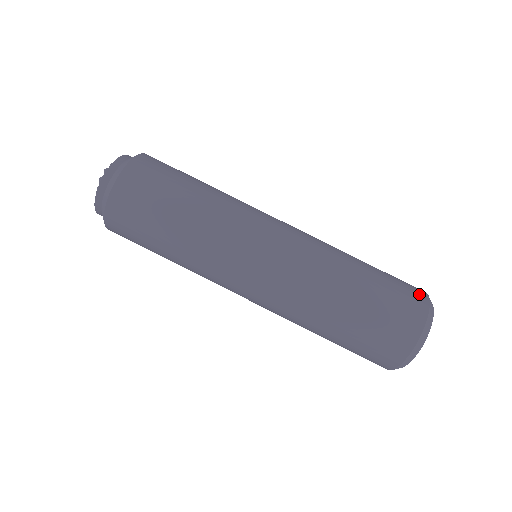
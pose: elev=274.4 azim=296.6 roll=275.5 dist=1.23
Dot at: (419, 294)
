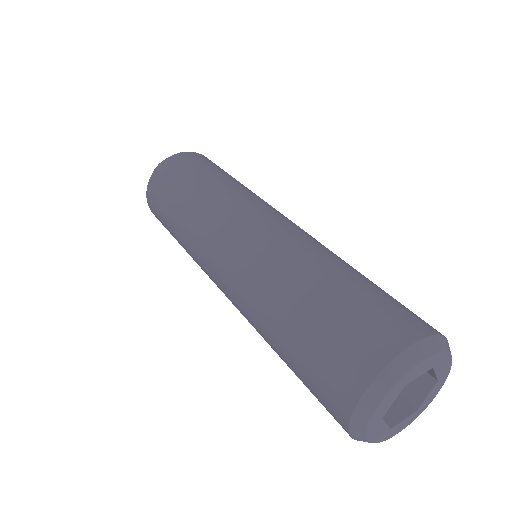
Dot at: occluded
